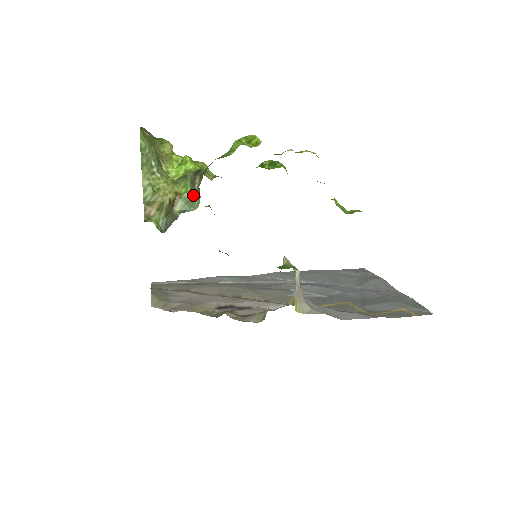
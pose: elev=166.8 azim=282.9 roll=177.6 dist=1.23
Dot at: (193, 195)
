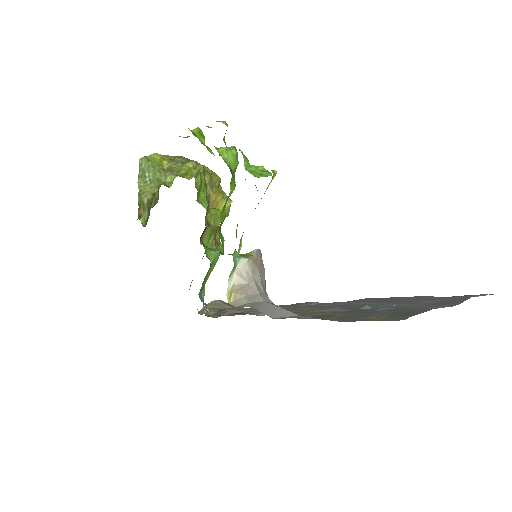
Dot at: (158, 192)
